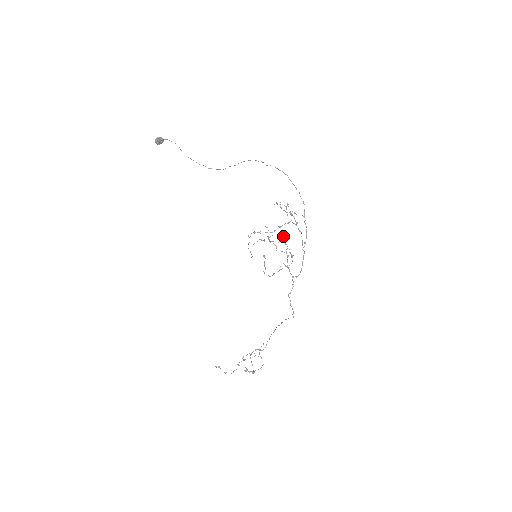
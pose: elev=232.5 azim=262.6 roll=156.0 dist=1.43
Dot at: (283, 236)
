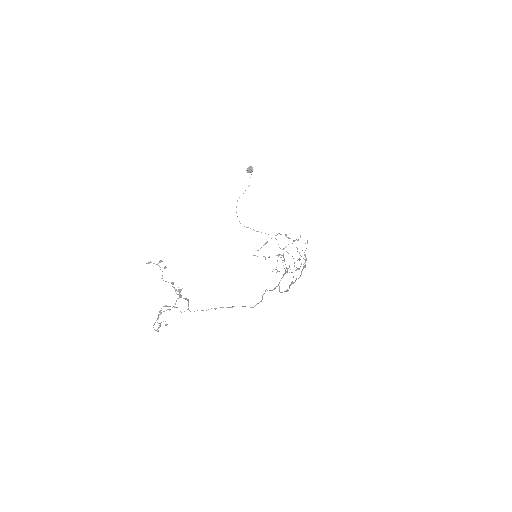
Dot at: (279, 271)
